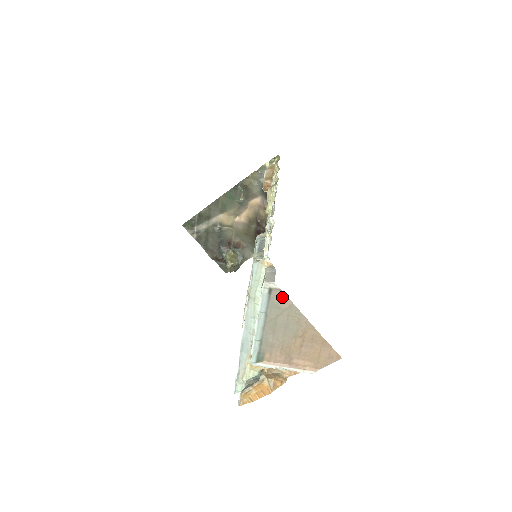
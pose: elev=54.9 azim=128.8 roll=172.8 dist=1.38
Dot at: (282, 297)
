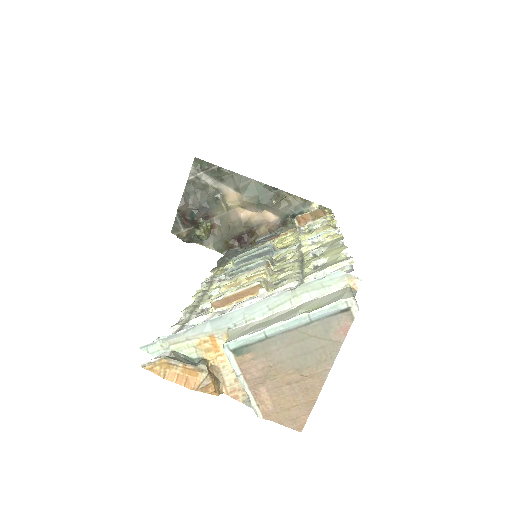
Dot at: (344, 327)
